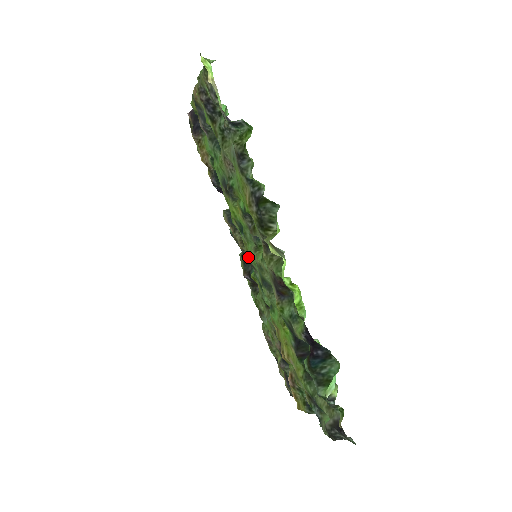
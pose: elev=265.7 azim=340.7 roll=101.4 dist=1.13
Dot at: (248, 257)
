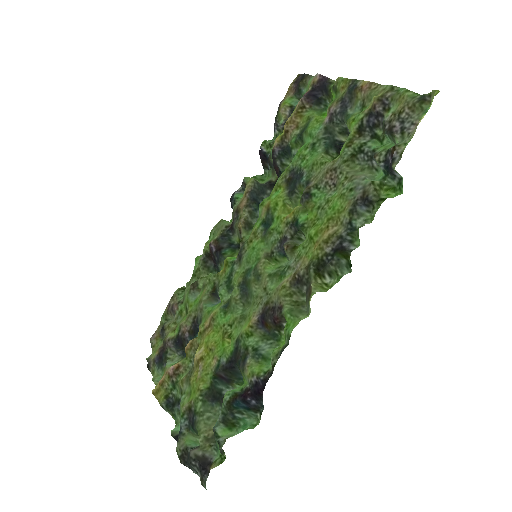
Dot at: (244, 246)
